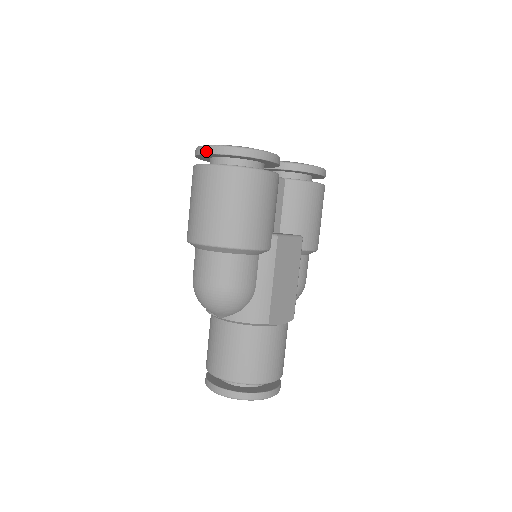
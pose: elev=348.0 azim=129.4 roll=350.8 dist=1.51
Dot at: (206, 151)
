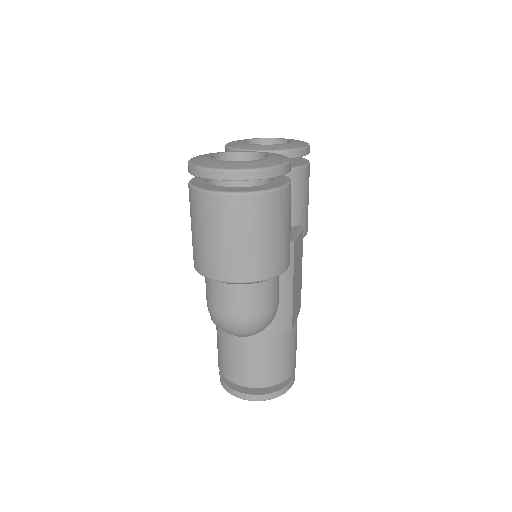
Dot at: (219, 177)
